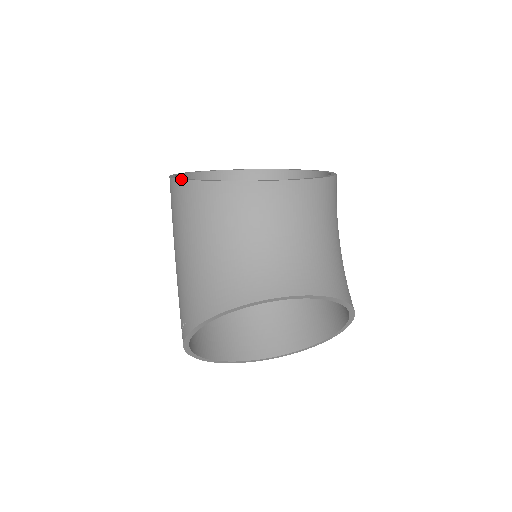
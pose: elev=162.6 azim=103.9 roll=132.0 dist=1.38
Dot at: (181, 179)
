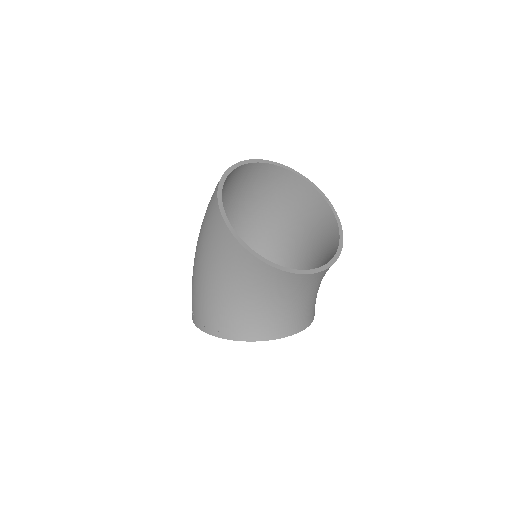
Dot at: (246, 249)
